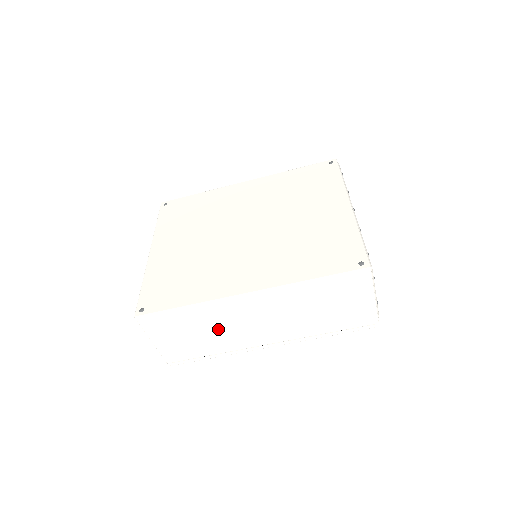
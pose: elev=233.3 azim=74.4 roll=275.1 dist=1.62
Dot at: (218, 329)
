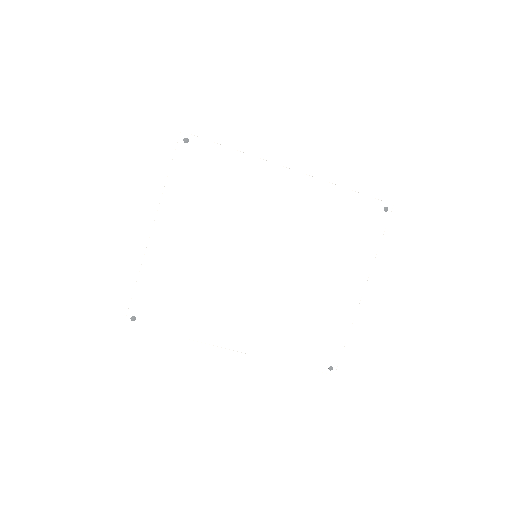
Dot at: occluded
